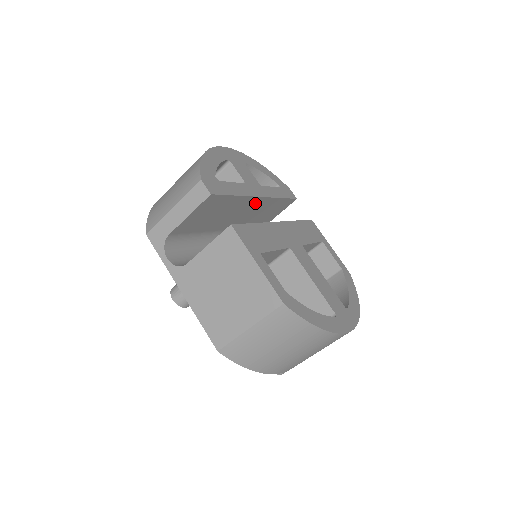
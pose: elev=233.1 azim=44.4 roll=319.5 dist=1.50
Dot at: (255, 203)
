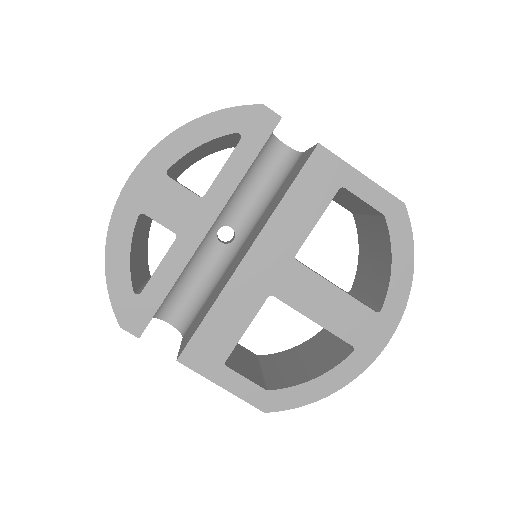
Dot at: occluded
